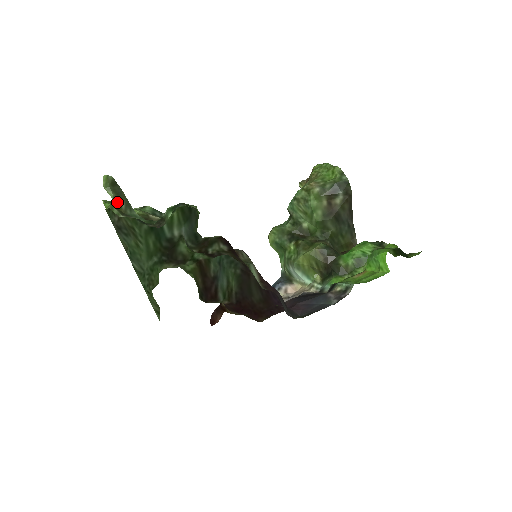
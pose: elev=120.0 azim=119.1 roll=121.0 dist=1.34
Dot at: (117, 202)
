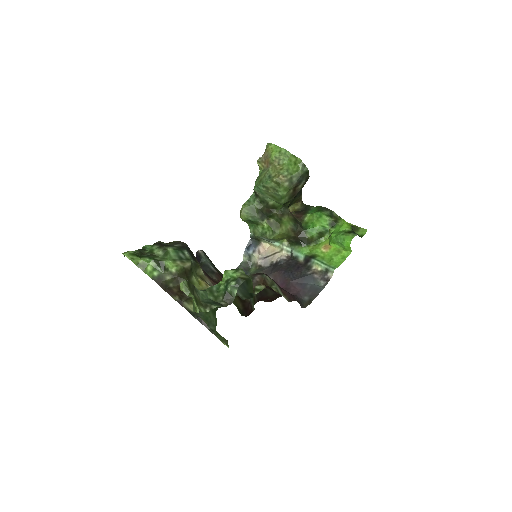
Dot at: (196, 298)
